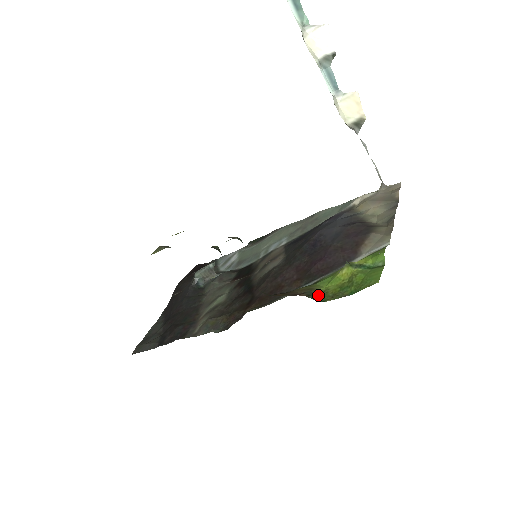
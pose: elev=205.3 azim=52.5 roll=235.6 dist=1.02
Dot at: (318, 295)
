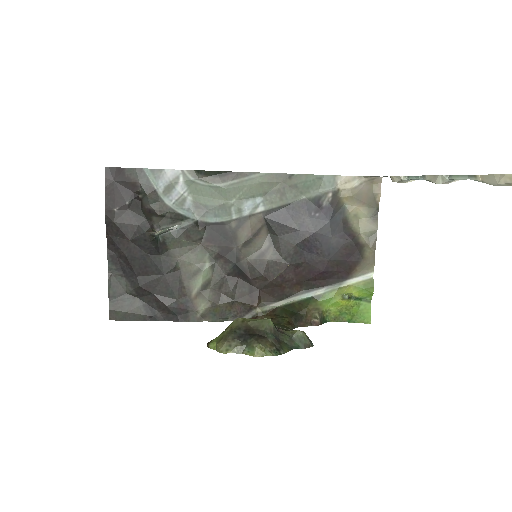
Dot at: (324, 316)
